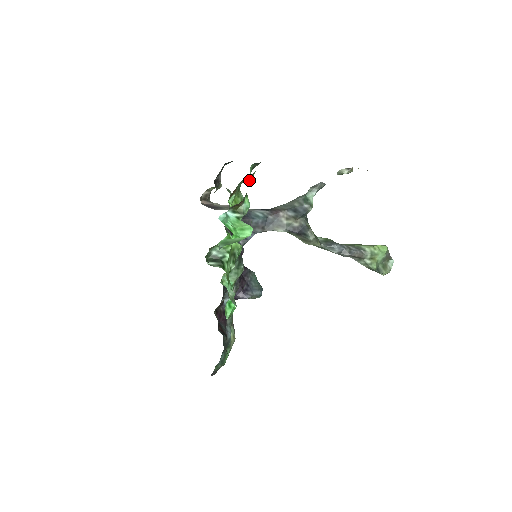
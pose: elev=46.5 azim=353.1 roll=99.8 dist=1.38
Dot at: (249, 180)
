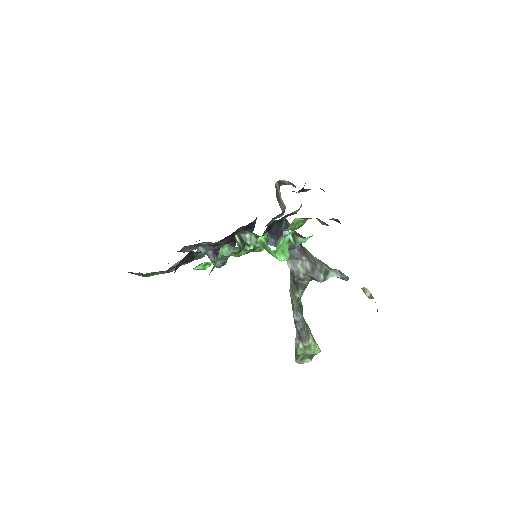
Dot at: (322, 223)
